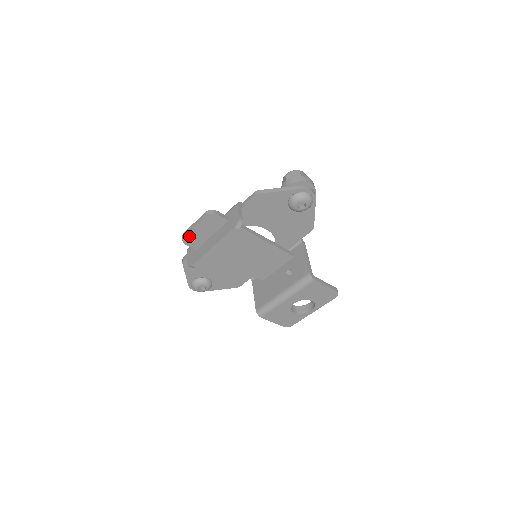
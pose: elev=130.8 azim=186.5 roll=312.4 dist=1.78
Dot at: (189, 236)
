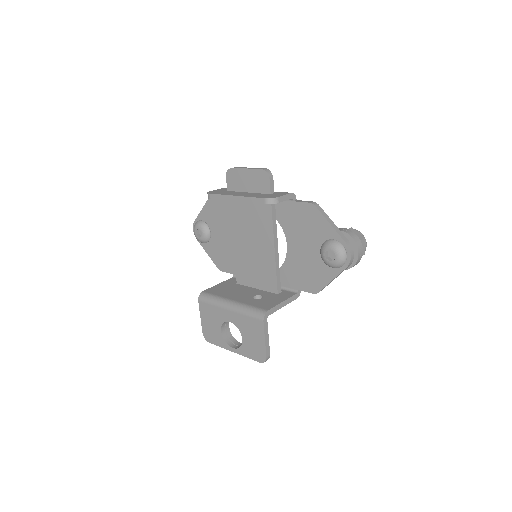
Dot at: (235, 172)
